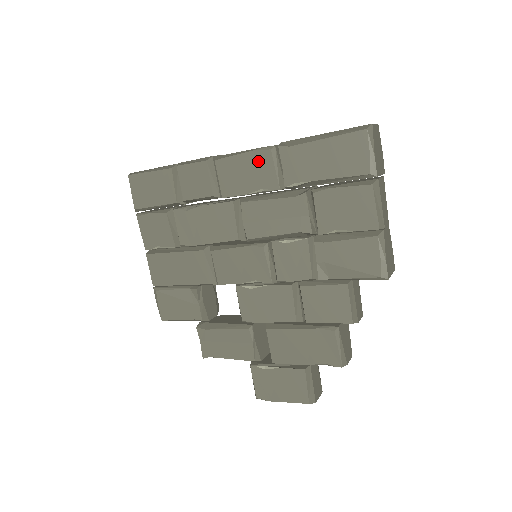
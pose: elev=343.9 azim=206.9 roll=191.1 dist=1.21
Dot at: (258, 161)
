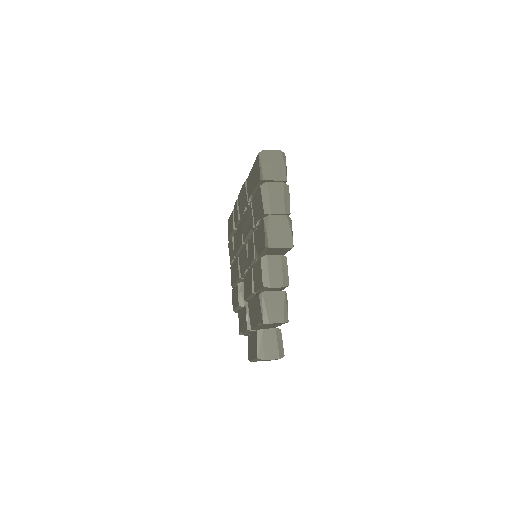
Dot at: (244, 191)
